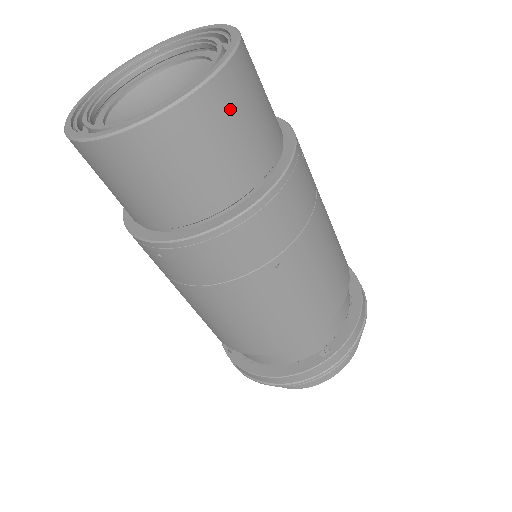
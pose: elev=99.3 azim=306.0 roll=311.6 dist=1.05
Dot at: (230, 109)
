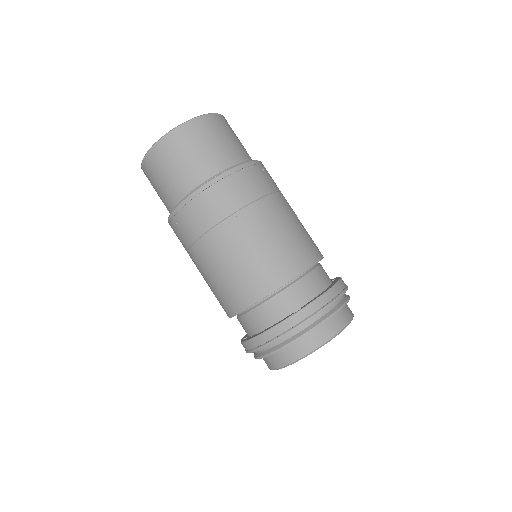
Dot at: (205, 132)
